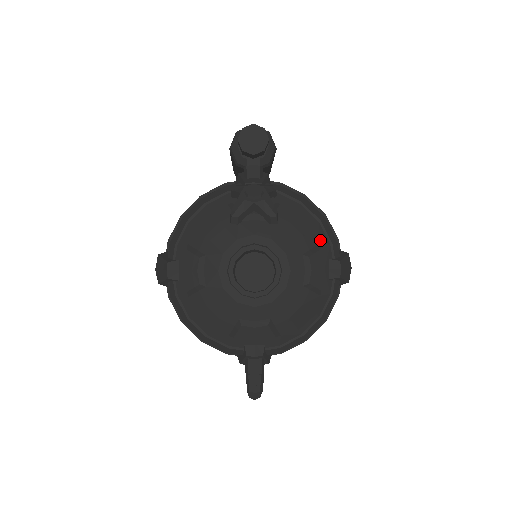
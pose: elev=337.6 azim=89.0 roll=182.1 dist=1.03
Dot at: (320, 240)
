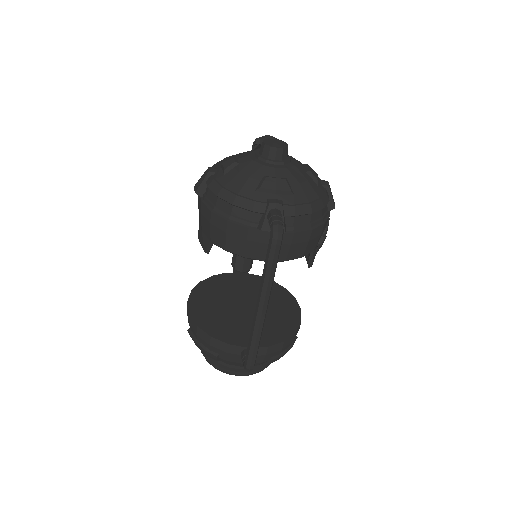
Dot at: occluded
